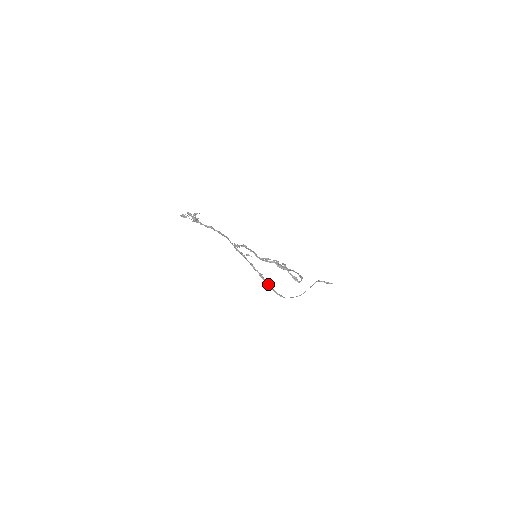
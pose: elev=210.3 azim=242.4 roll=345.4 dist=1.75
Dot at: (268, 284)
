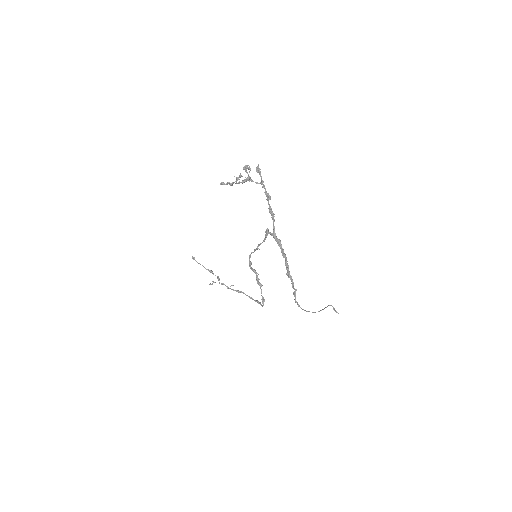
Dot at: occluded
